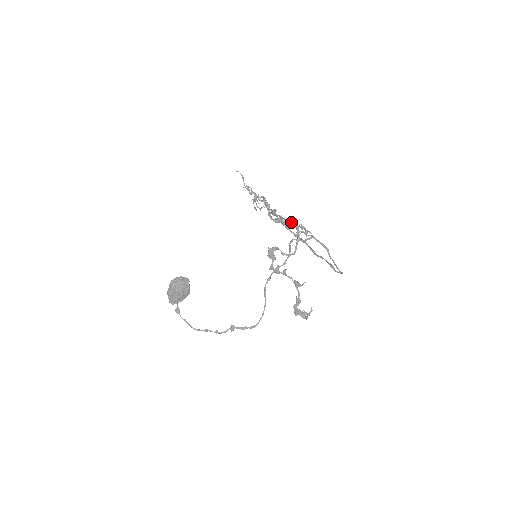
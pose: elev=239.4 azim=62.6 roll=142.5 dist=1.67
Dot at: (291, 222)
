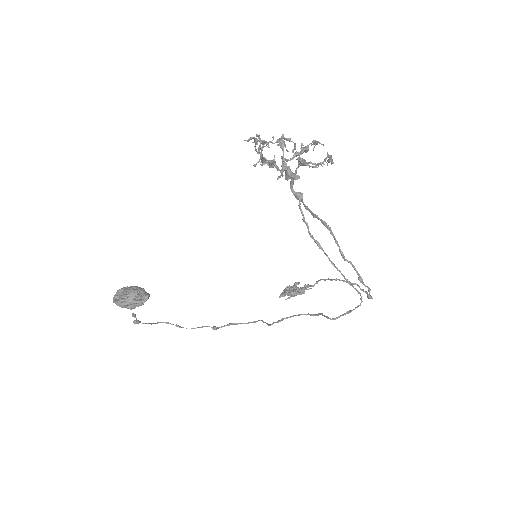
Dot at: (336, 268)
